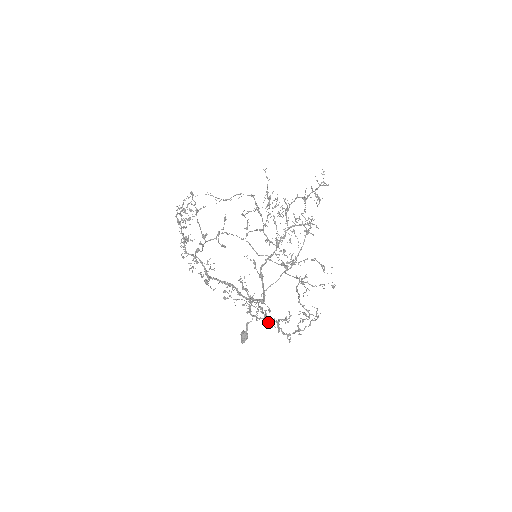
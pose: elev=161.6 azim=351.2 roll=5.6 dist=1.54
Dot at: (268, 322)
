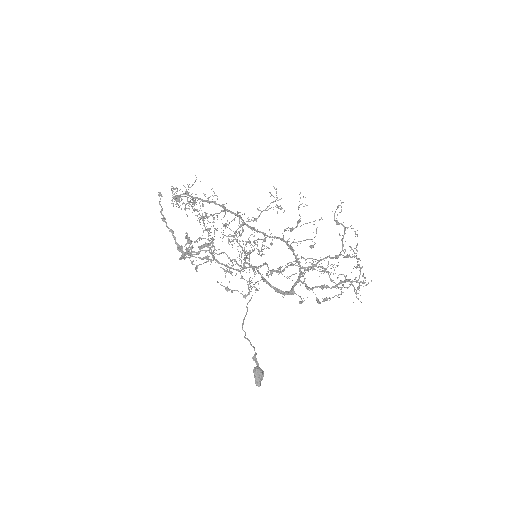
Dot at: (319, 301)
